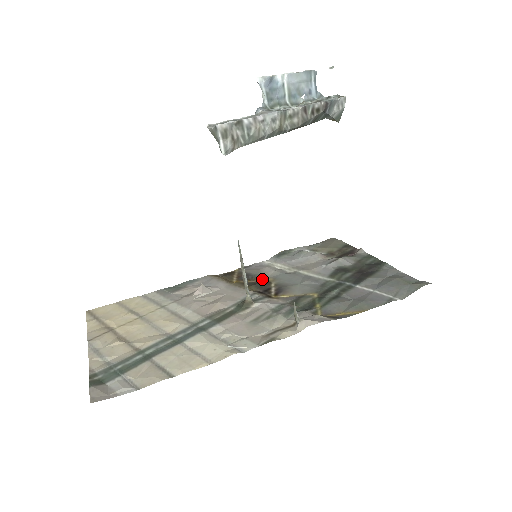
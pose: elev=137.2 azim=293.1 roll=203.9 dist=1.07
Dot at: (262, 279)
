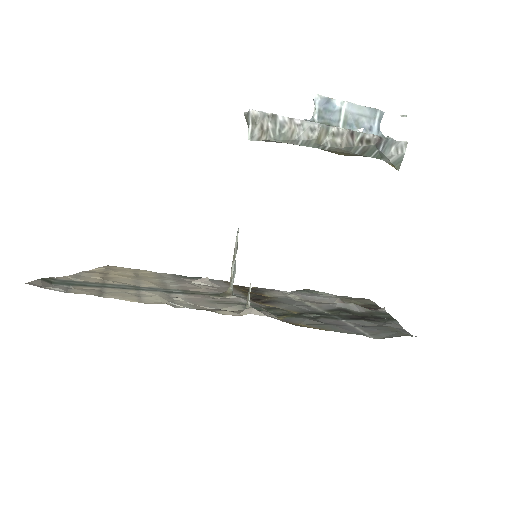
Dot at: (265, 295)
